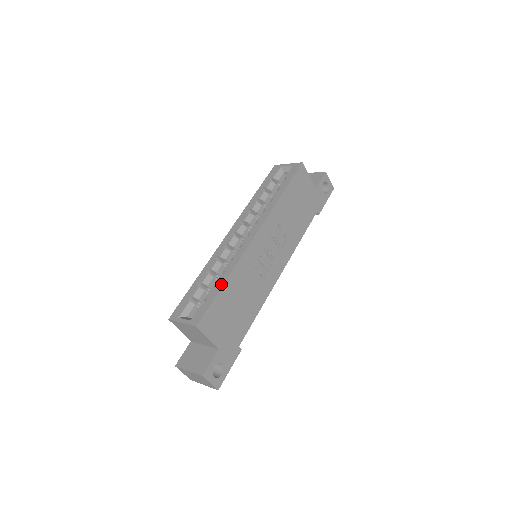
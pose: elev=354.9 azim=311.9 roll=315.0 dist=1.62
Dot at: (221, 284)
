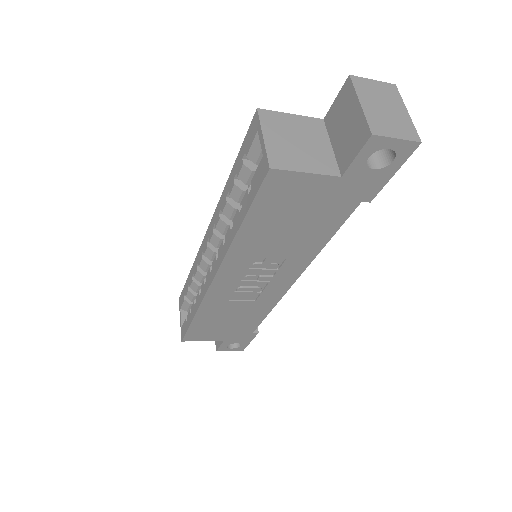
Dot at: (192, 317)
